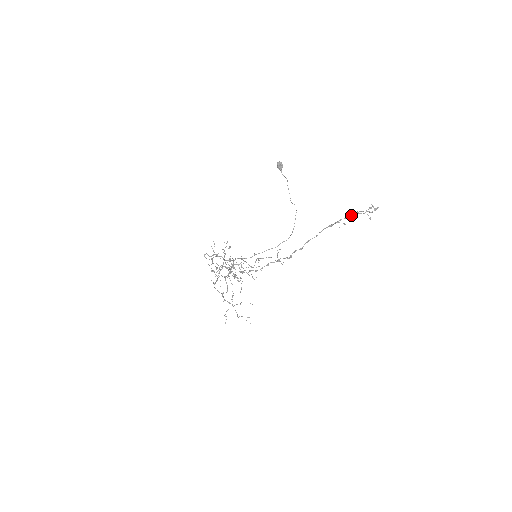
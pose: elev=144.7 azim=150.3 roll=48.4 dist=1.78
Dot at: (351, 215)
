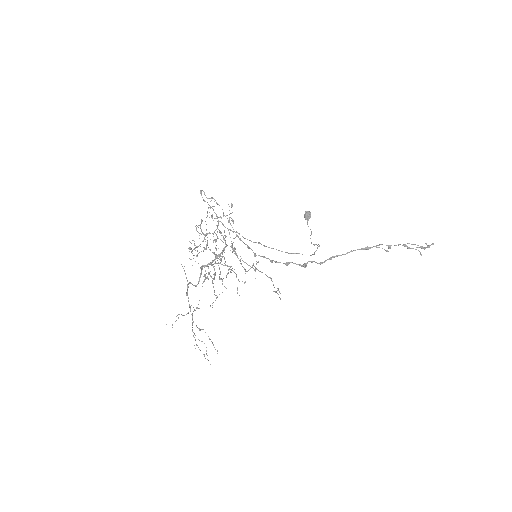
Dot at: occluded
